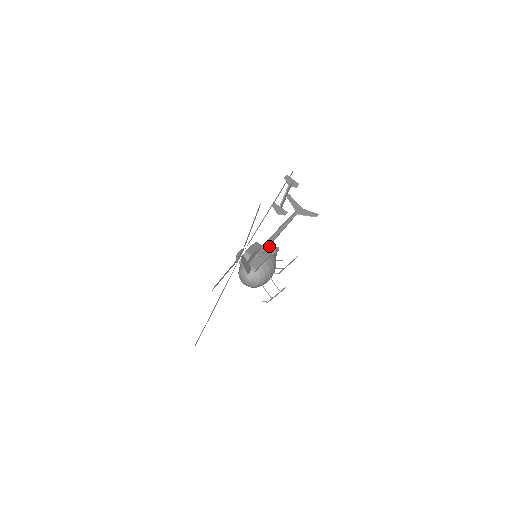
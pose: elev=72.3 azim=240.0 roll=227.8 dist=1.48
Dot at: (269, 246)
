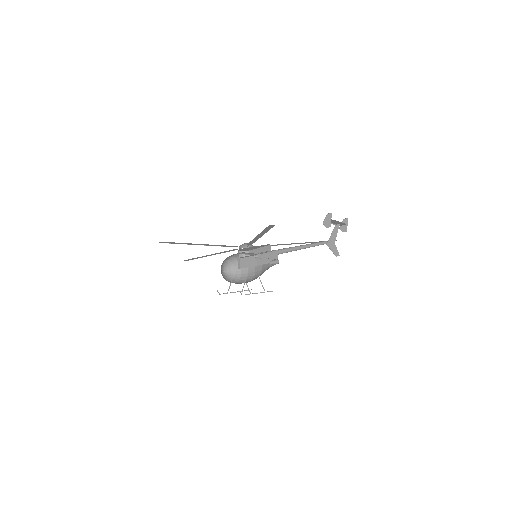
Dot at: (275, 255)
